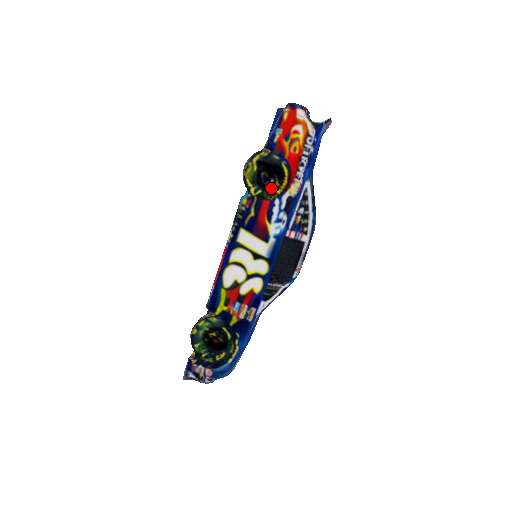
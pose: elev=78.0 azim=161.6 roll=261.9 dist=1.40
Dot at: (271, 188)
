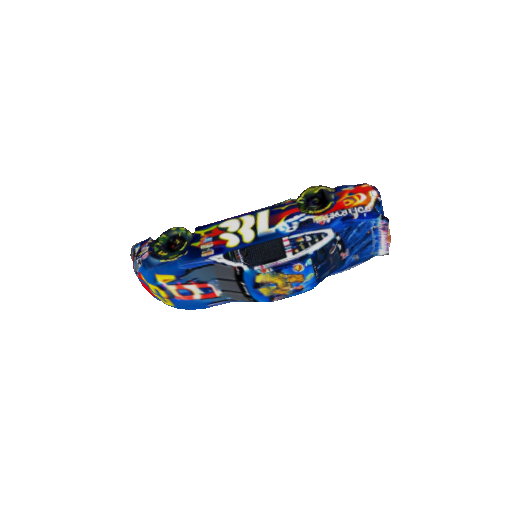
Dot at: (310, 207)
